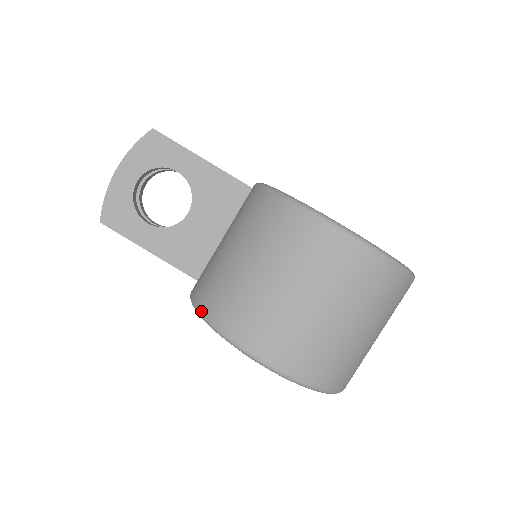
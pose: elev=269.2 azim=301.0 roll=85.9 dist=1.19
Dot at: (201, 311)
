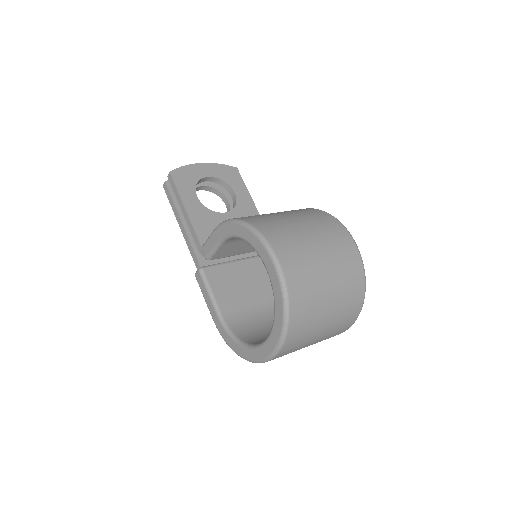
Dot at: (240, 219)
